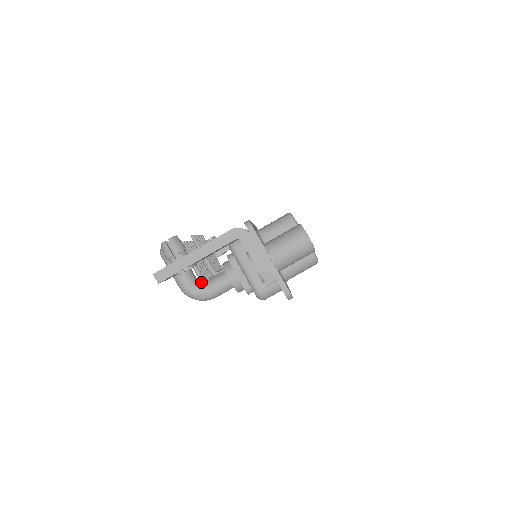
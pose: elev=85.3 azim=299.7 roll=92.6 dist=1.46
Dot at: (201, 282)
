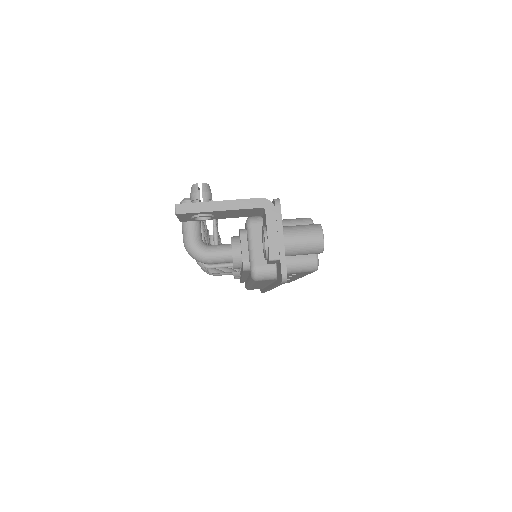
Dot at: (205, 244)
